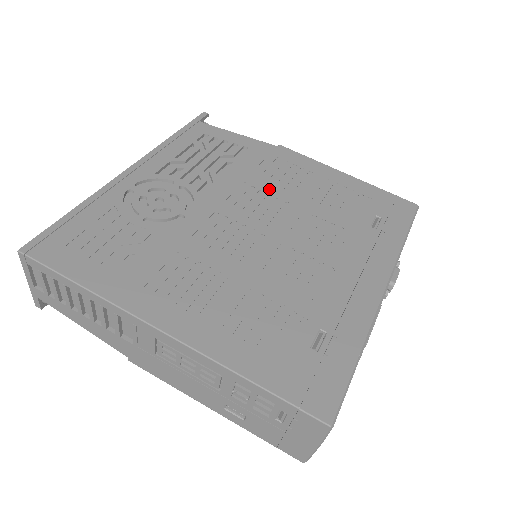
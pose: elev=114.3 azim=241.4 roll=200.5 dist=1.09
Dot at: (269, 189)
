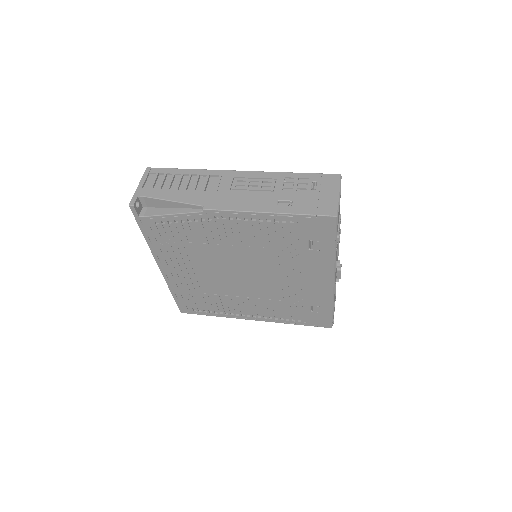
Dot at: occluded
